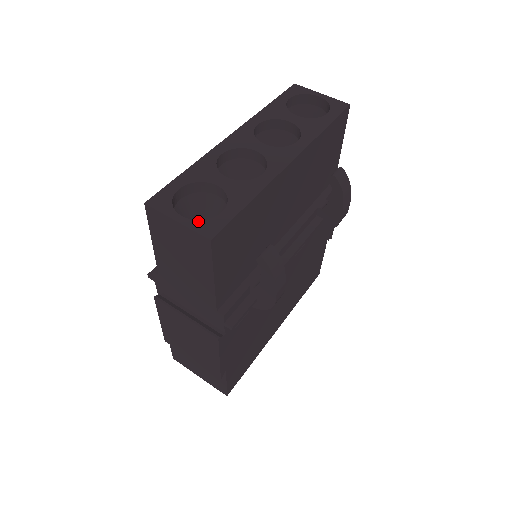
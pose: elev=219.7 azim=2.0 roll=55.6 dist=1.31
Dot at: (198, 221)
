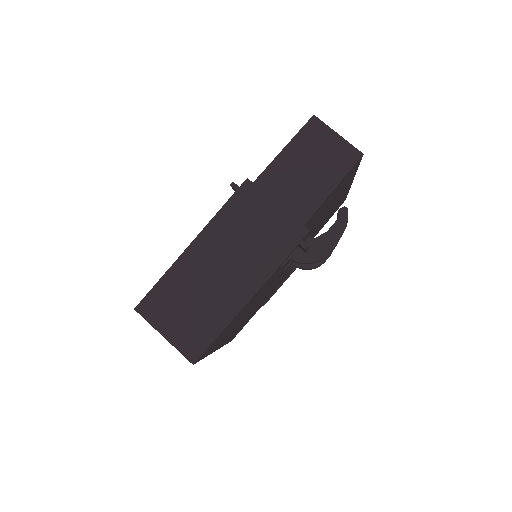
Dot at: occluded
